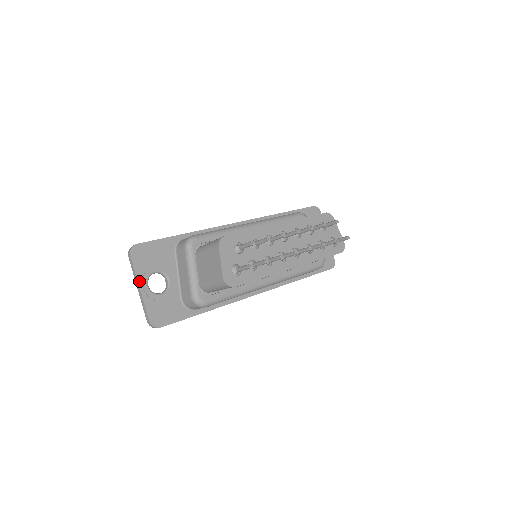
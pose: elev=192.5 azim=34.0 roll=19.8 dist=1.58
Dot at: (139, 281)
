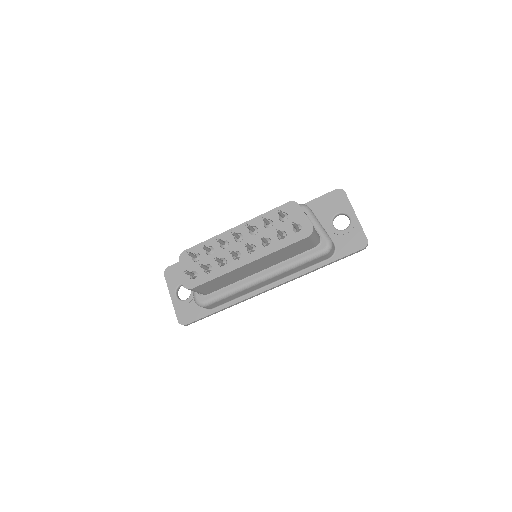
Dot at: (170, 293)
